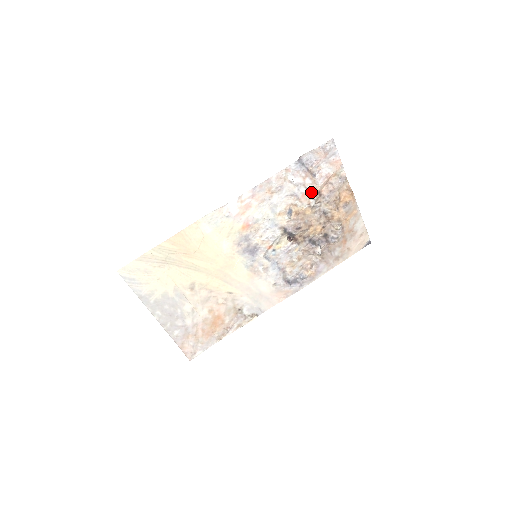
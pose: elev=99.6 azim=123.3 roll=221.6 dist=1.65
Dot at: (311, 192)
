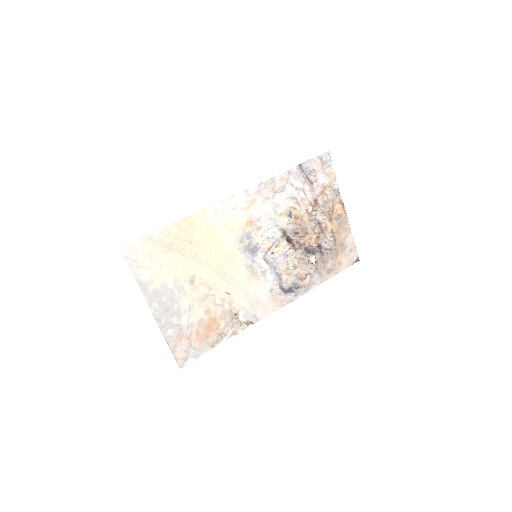
Dot at: (309, 198)
